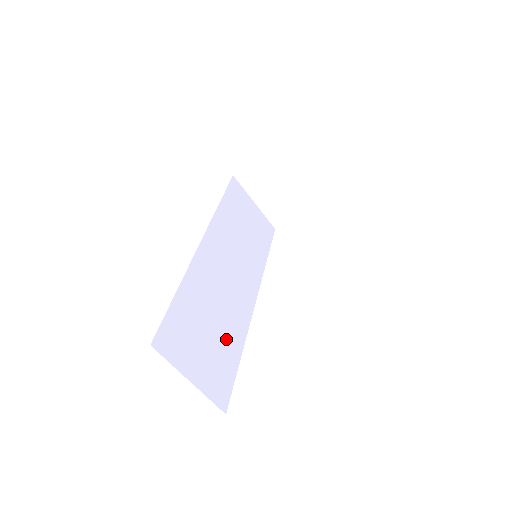
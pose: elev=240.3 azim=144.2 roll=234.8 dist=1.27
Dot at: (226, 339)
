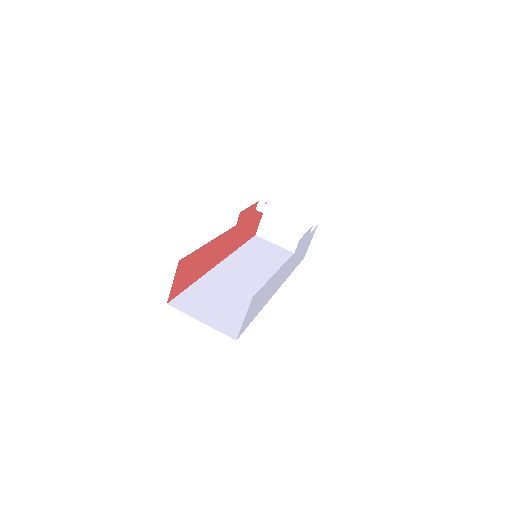
Dot at: (240, 307)
